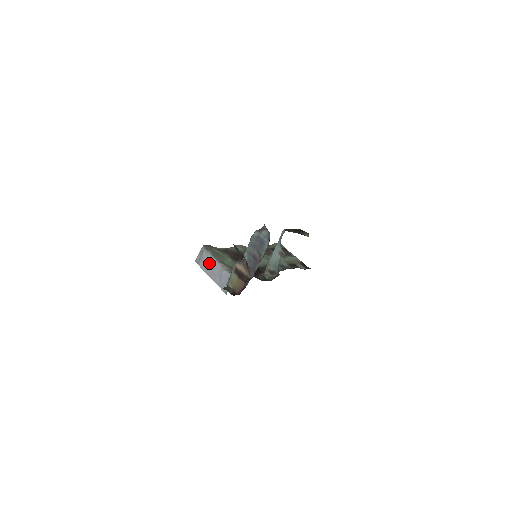
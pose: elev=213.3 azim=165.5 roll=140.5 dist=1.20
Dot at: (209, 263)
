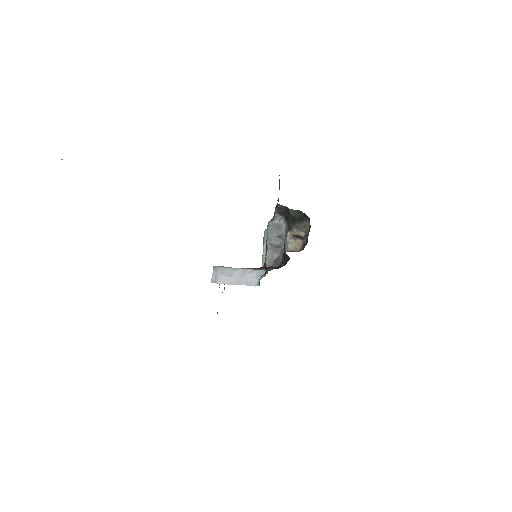
Dot at: (228, 274)
